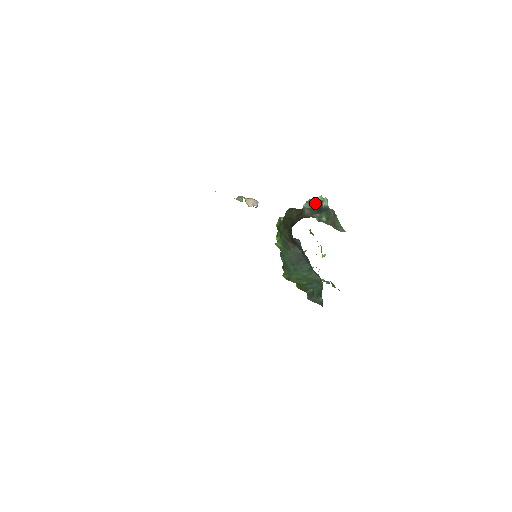
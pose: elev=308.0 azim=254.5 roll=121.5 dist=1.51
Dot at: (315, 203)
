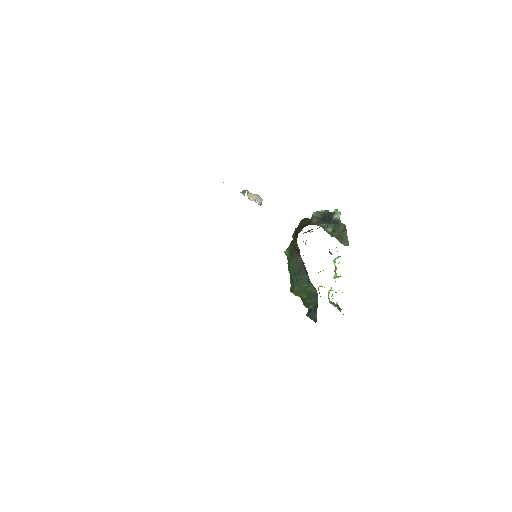
Dot at: (325, 213)
